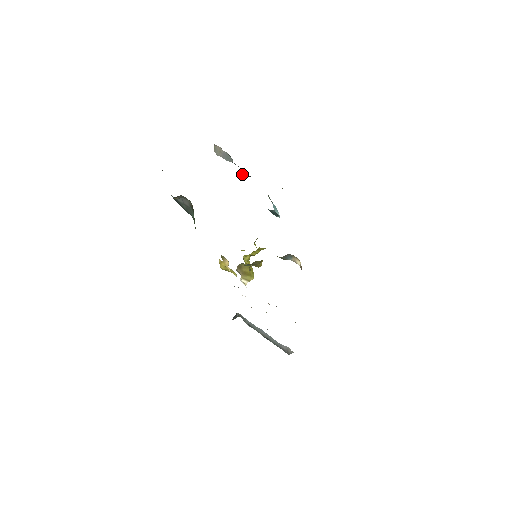
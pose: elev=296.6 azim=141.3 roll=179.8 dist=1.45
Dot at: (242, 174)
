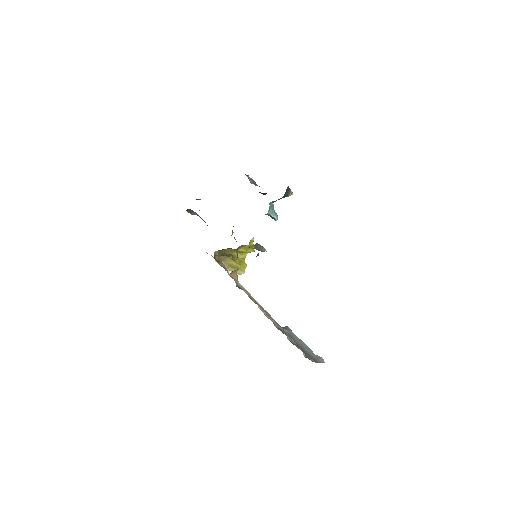
Dot at: occluded
